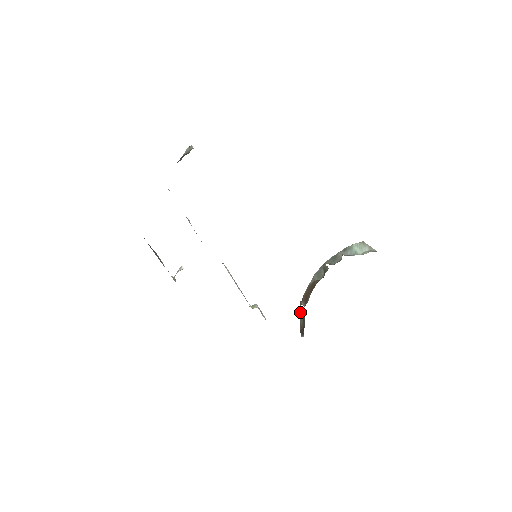
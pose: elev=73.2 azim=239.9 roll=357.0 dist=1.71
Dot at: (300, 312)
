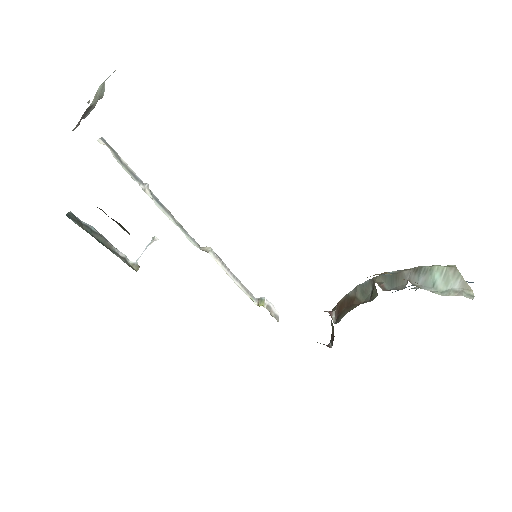
Dot at: occluded
